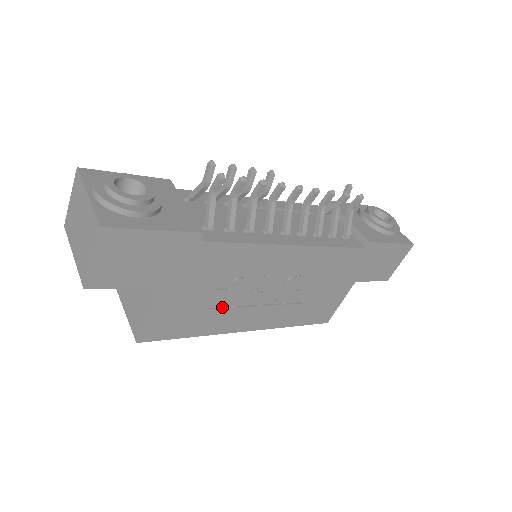
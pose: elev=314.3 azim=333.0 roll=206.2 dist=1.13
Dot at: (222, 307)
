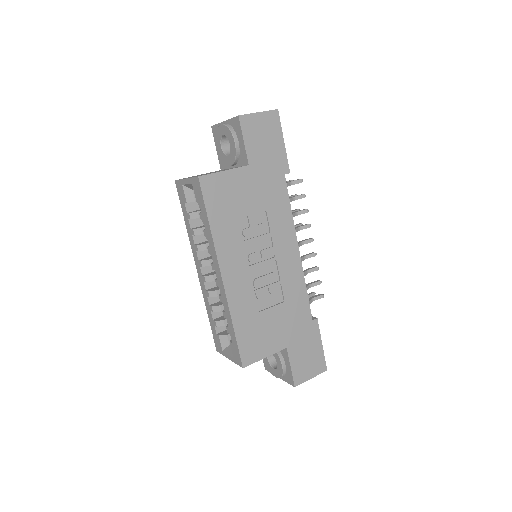
Dot at: (240, 232)
